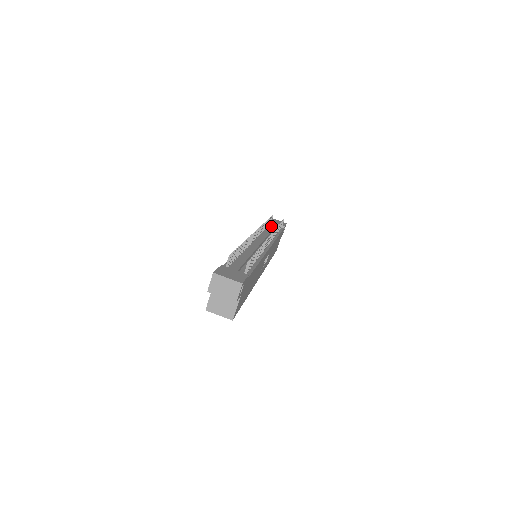
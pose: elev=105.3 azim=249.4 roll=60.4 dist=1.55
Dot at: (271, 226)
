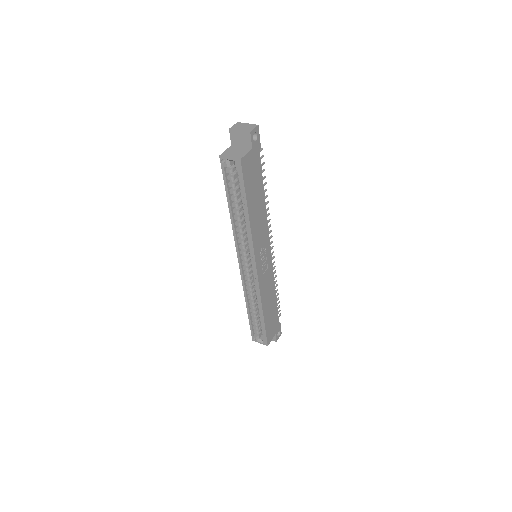
Dot at: occluded
